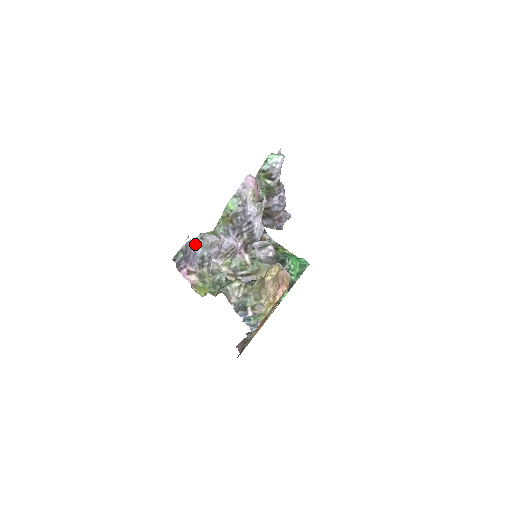
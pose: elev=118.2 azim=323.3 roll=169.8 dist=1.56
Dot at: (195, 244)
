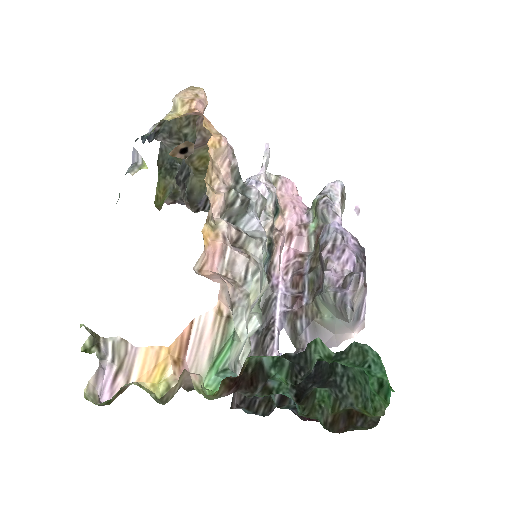
Dot at: occluded
